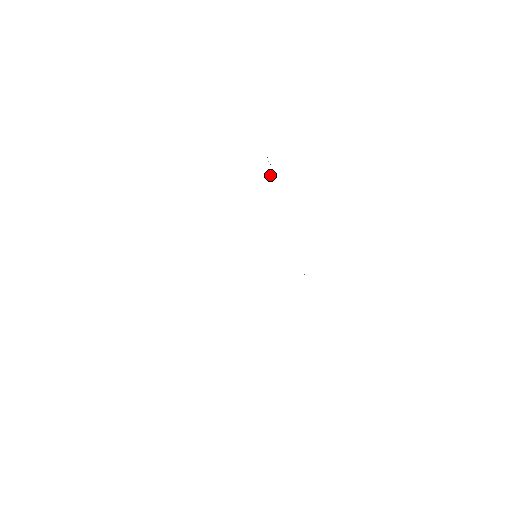
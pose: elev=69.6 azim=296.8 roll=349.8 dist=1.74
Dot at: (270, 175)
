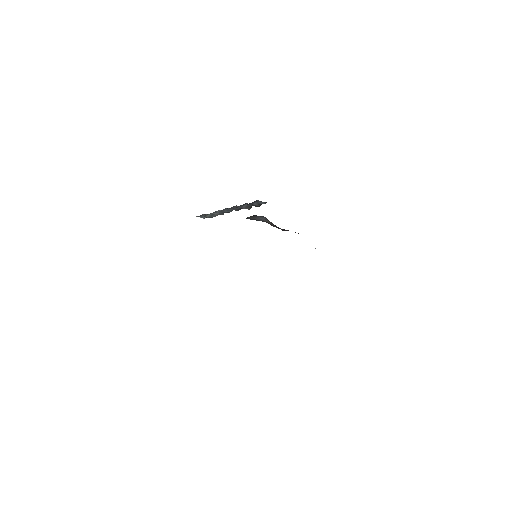
Dot at: (217, 213)
